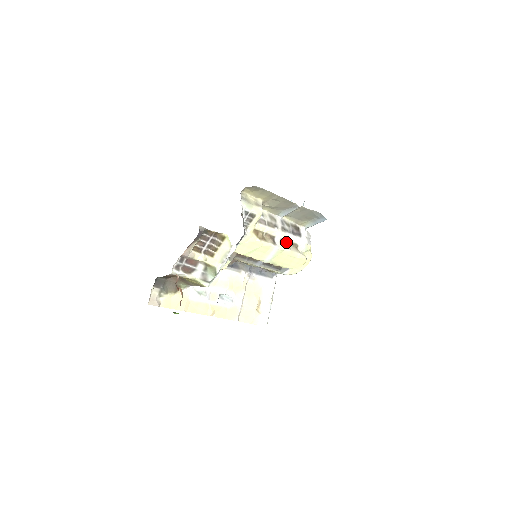
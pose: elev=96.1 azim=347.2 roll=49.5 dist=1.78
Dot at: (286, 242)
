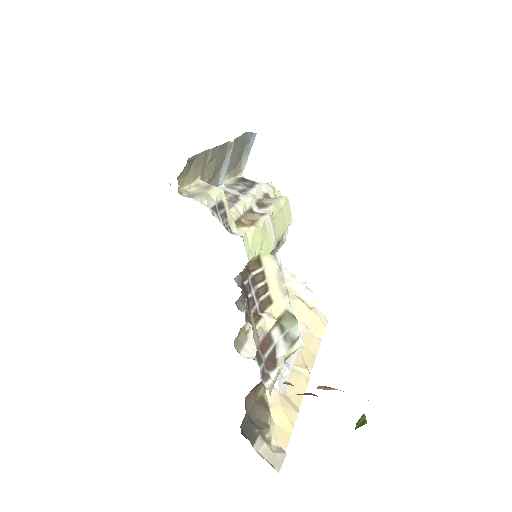
Dot at: (260, 202)
